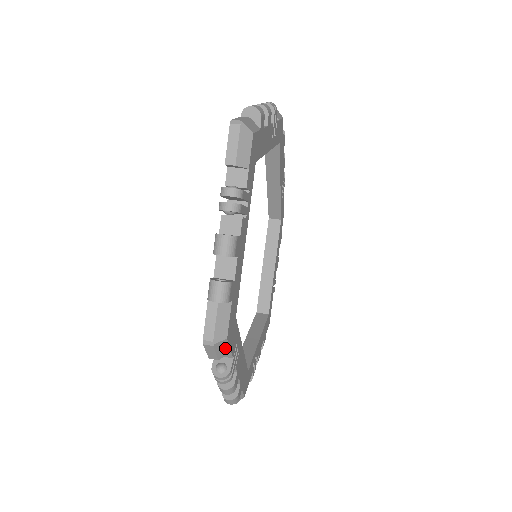
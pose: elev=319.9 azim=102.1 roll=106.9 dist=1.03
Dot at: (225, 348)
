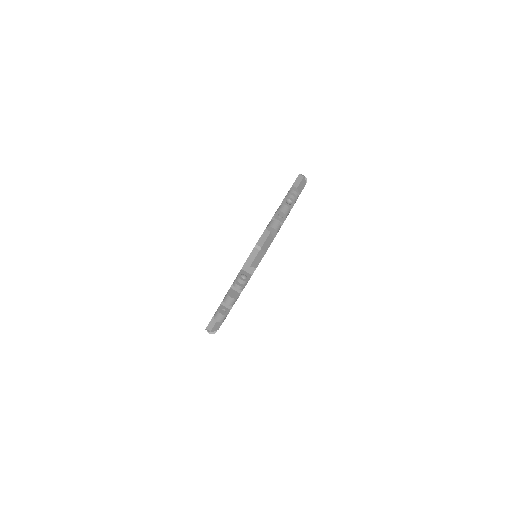
Dot at: occluded
